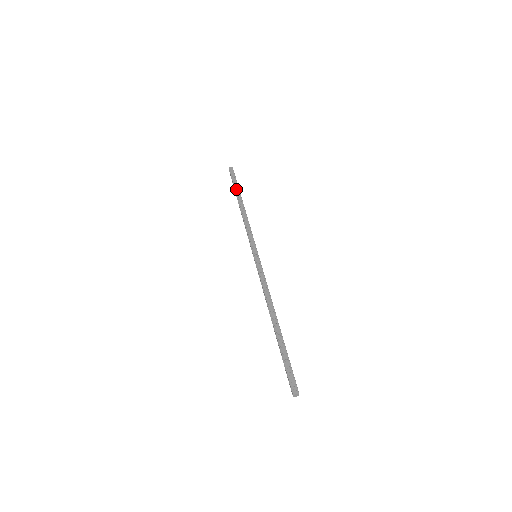
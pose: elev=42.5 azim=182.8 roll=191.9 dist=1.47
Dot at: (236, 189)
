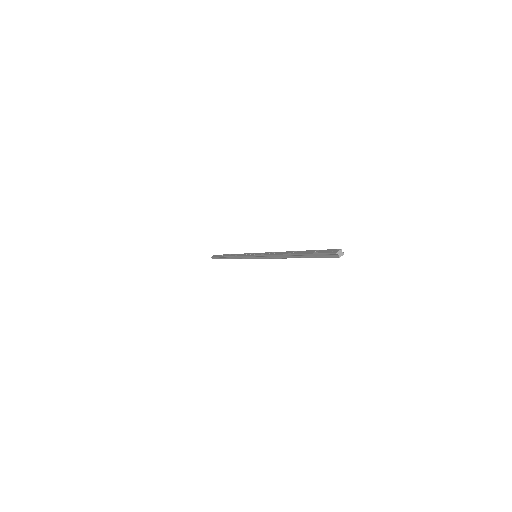
Dot at: (222, 256)
